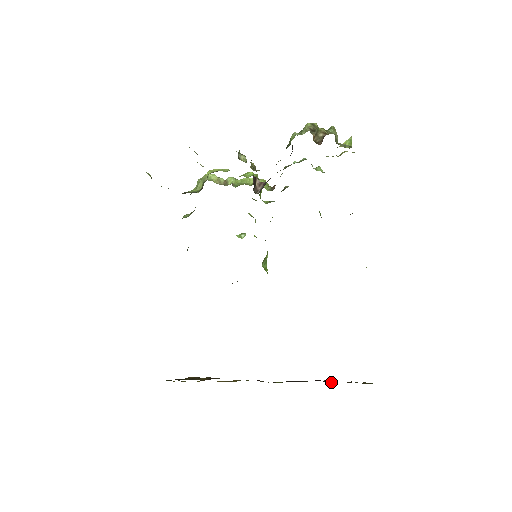
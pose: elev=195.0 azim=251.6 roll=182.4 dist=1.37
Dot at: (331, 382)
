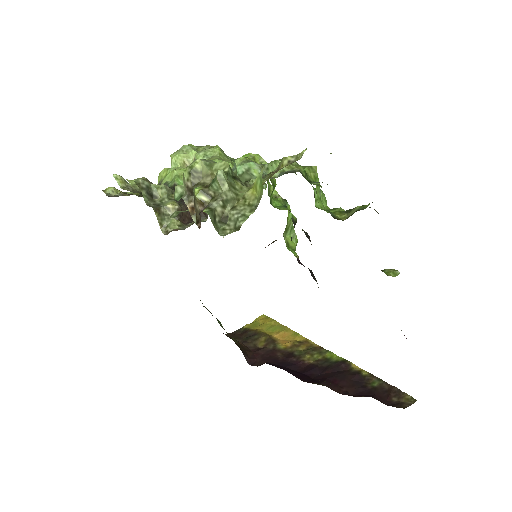
Dot at: (375, 377)
